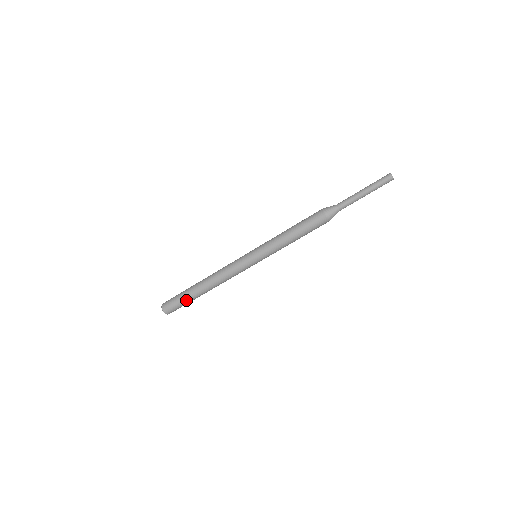
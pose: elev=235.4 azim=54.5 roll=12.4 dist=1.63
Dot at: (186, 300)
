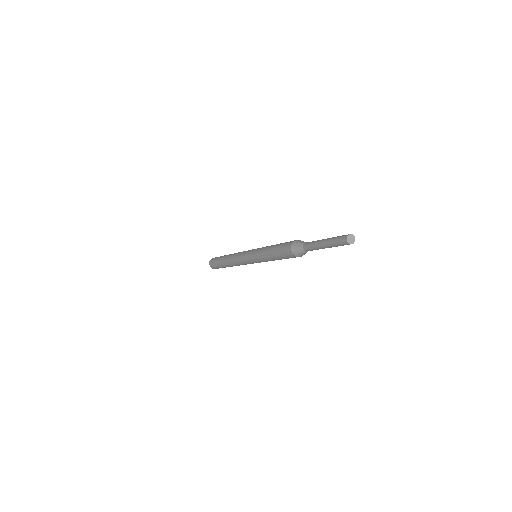
Dot at: (220, 266)
